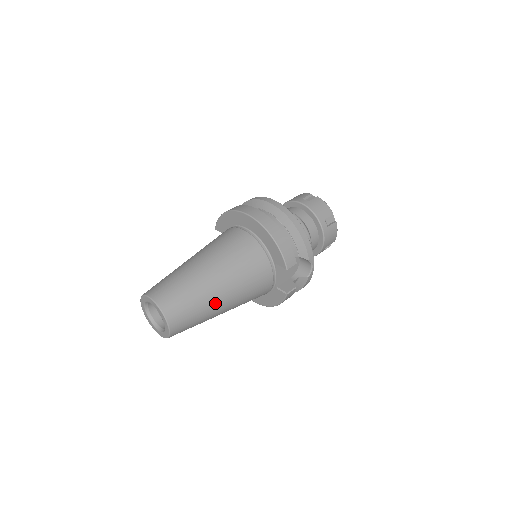
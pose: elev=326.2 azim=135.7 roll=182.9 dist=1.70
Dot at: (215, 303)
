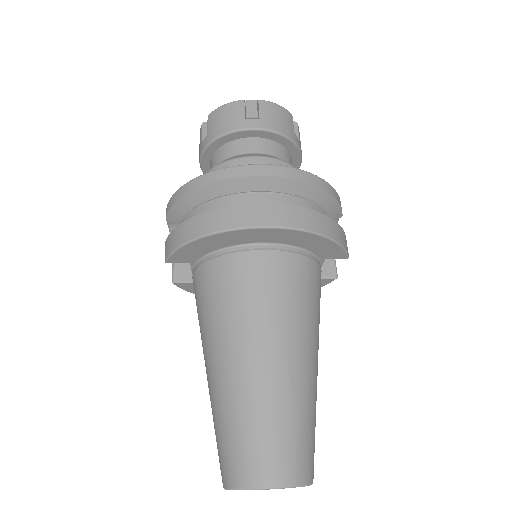
Dot at: (316, 386)
